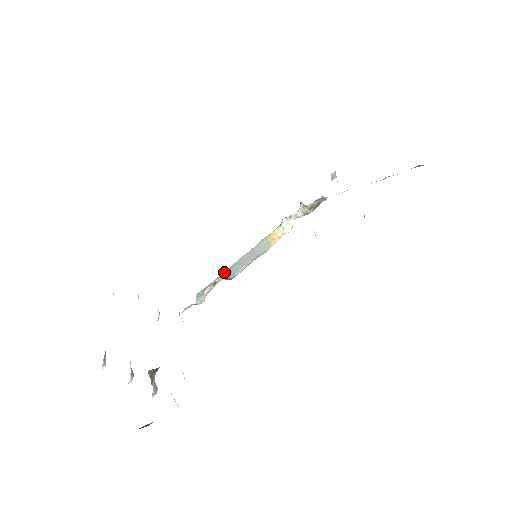
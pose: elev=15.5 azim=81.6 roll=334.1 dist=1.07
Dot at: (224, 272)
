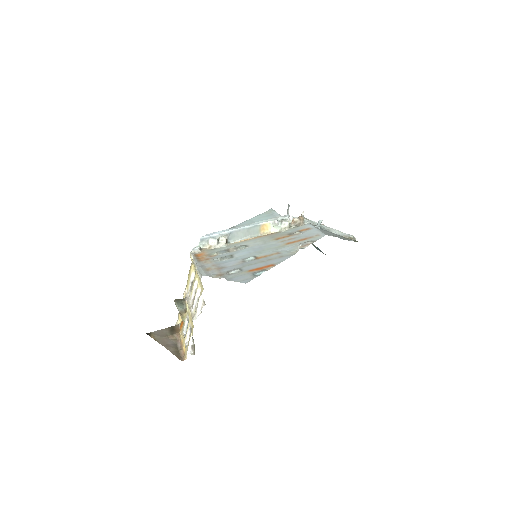
Dot at: (225, 233)
